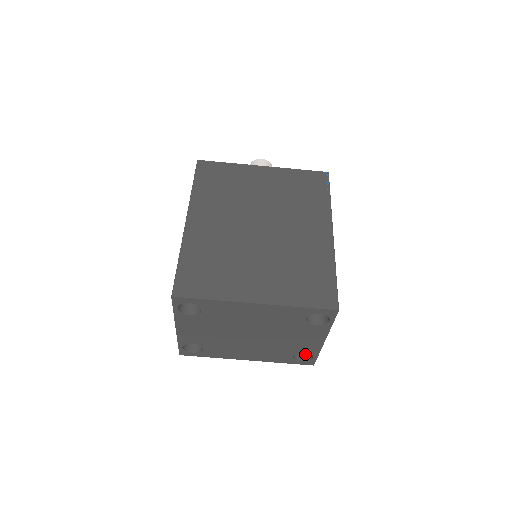
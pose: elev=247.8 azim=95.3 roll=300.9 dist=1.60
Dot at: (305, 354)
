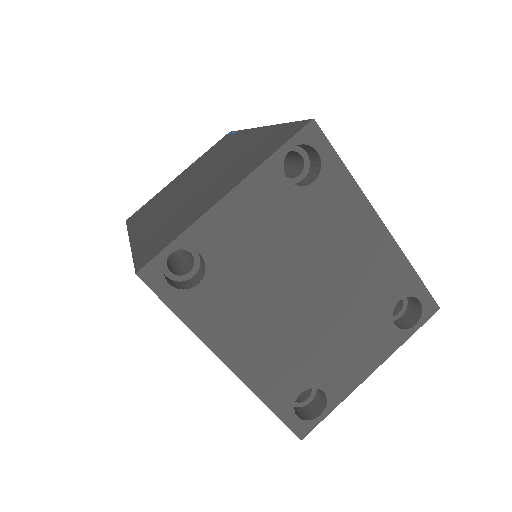
Dot at: (298, 412)
